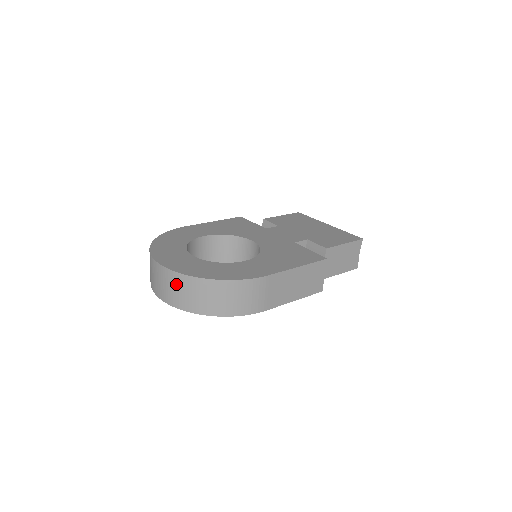
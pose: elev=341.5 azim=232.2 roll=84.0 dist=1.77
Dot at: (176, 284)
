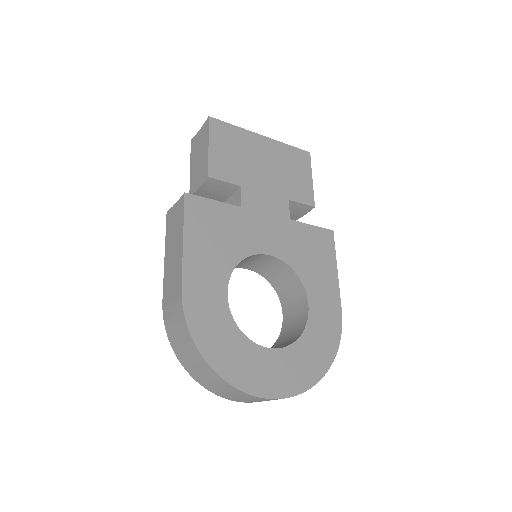
Dot at: occluded
